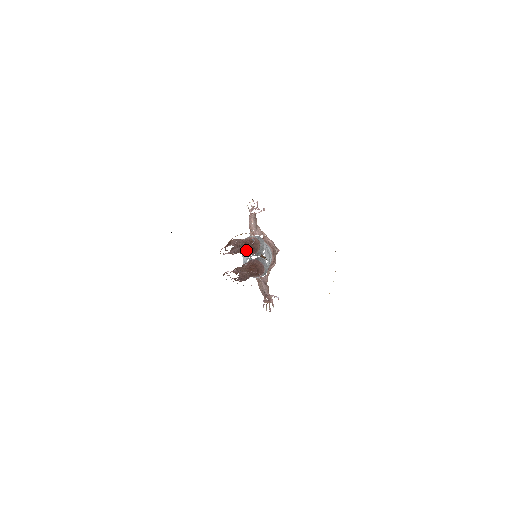
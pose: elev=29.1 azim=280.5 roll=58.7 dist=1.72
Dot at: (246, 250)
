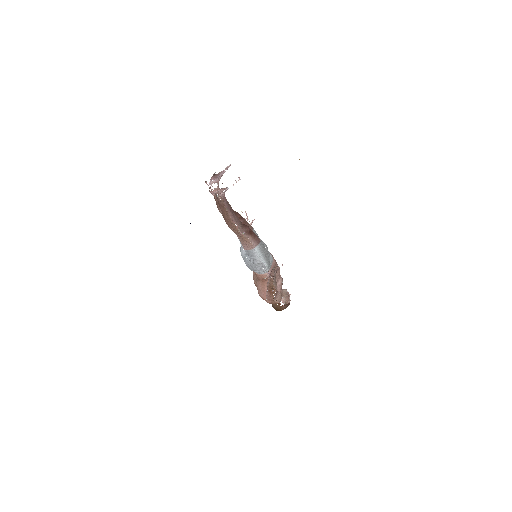
Dot at: occluded
